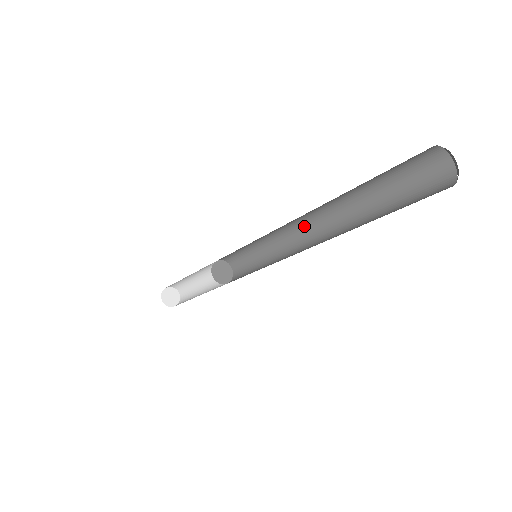
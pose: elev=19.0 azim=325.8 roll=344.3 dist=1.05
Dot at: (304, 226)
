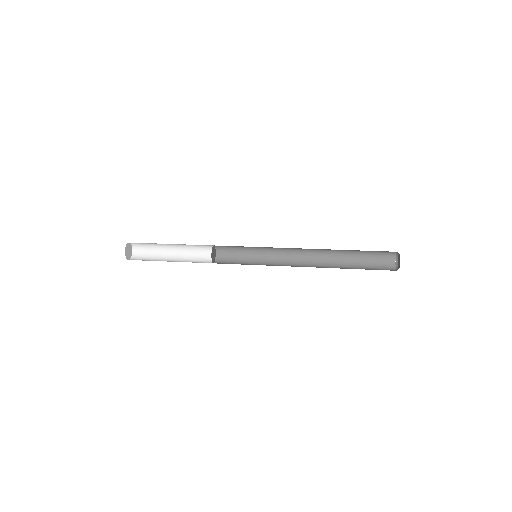
Dot at: (299, 254)
